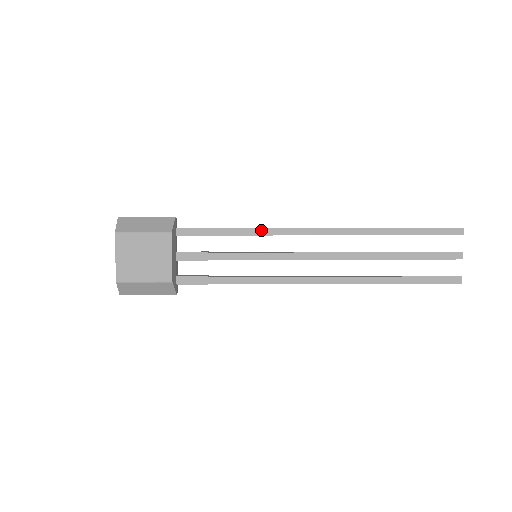
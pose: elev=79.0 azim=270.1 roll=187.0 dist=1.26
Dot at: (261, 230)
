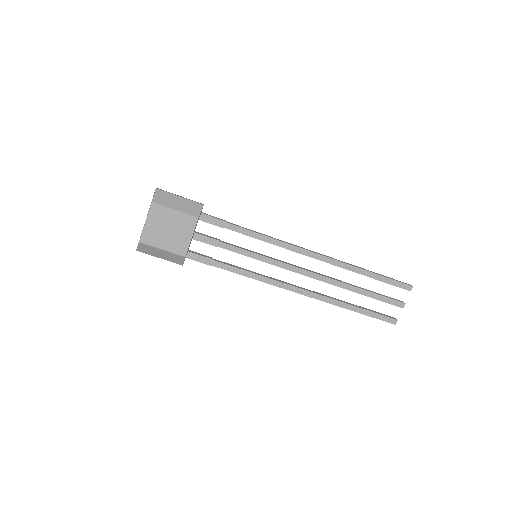
Dot at: (268, 238)
